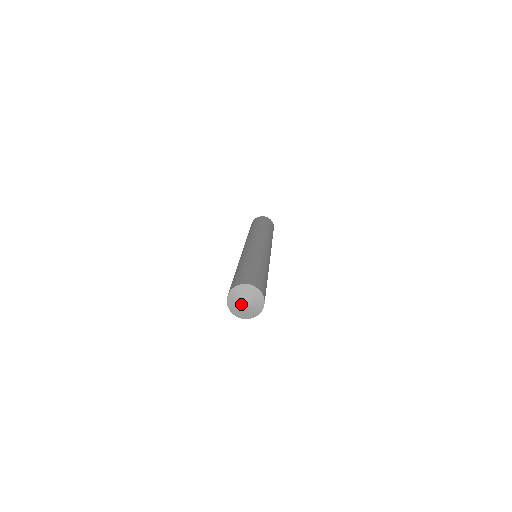
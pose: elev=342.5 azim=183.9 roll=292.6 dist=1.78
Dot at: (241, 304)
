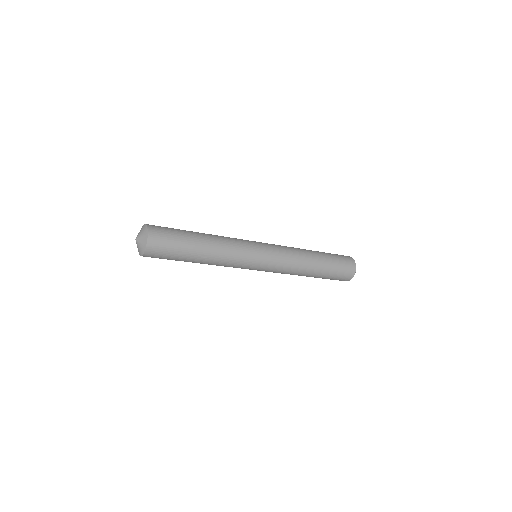
Dot at: (136, 239)
